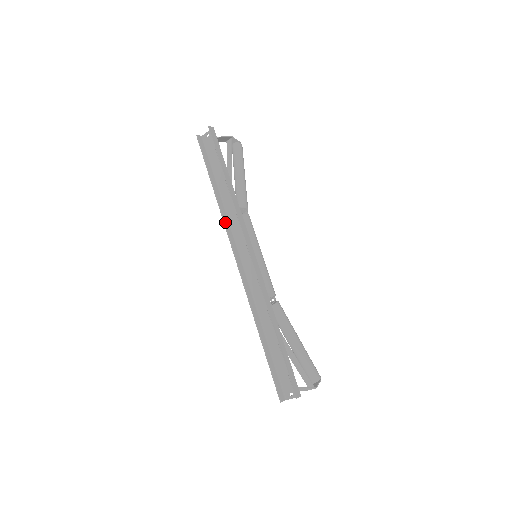
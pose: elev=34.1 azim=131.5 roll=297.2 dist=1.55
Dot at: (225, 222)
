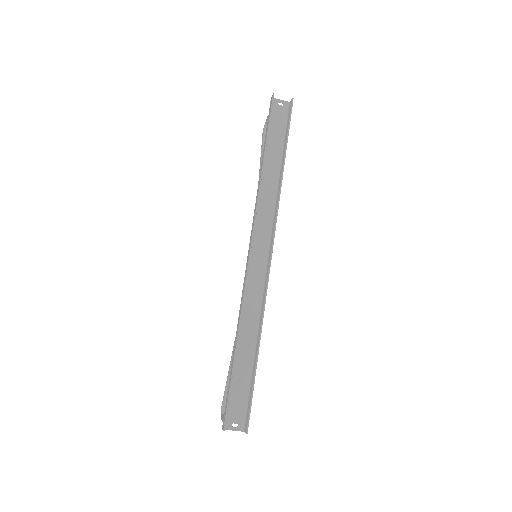
Dot at: occluded
